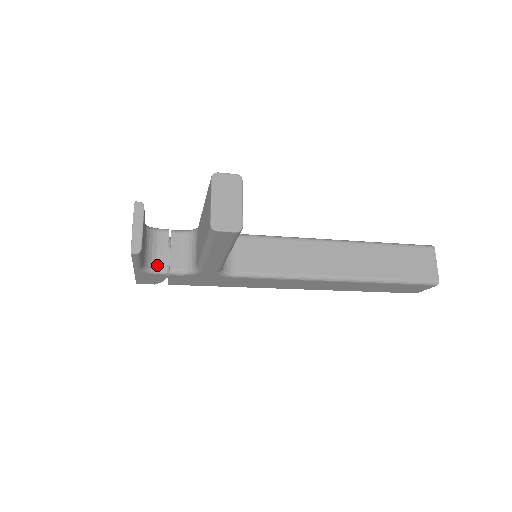
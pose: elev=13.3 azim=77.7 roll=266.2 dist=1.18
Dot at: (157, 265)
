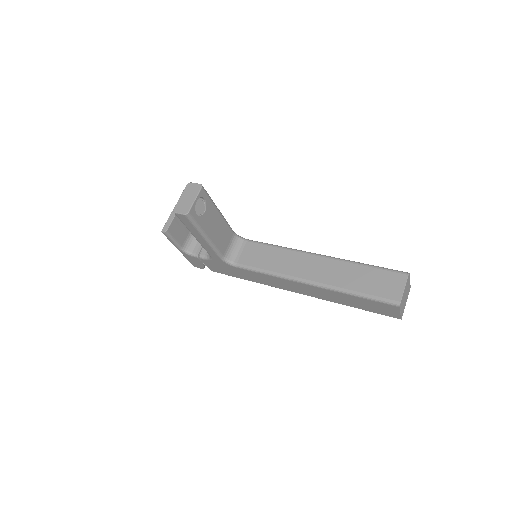
Dot at: (194, 251)
